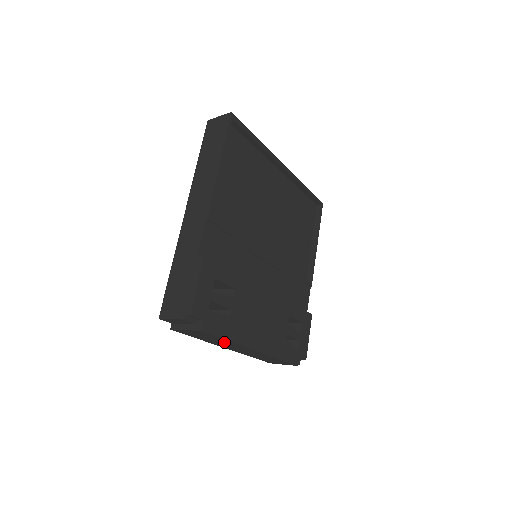
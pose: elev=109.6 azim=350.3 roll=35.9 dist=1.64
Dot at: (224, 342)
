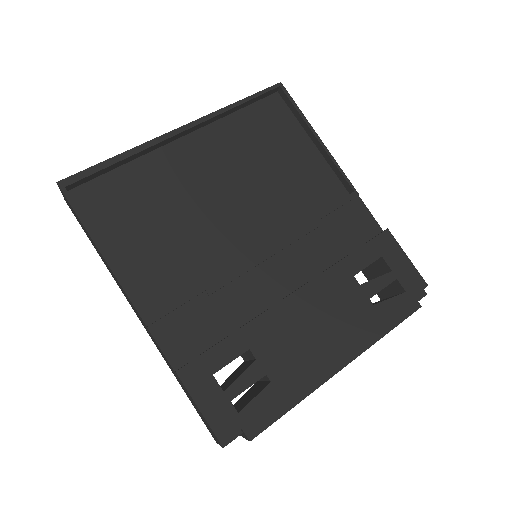
Dot at: occluded
